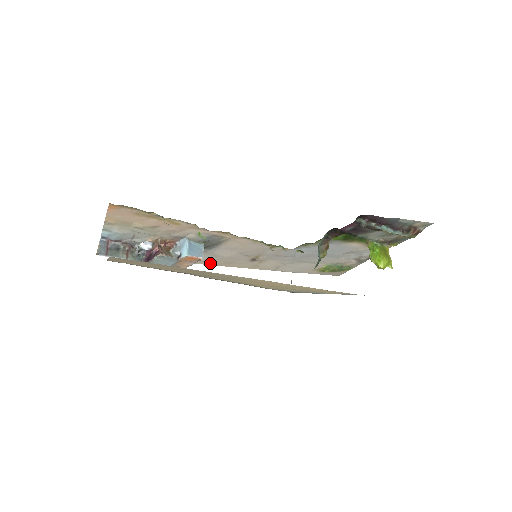
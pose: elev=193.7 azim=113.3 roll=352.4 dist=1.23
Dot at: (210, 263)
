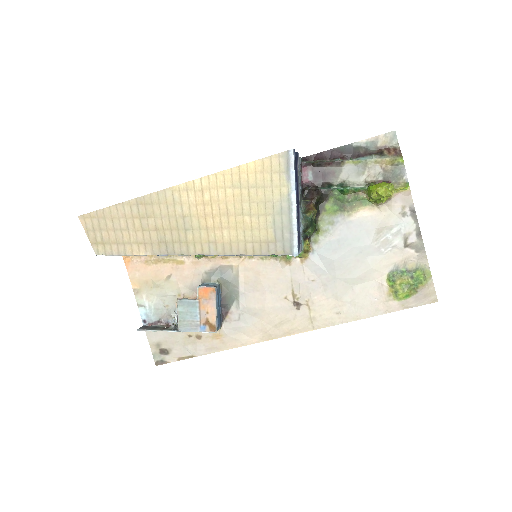
Dot at: (262, 337)
